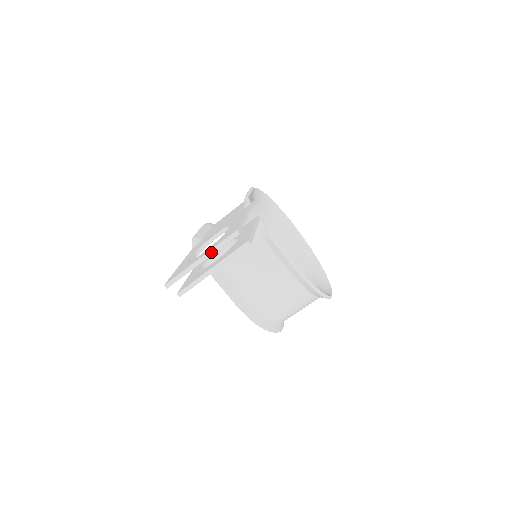
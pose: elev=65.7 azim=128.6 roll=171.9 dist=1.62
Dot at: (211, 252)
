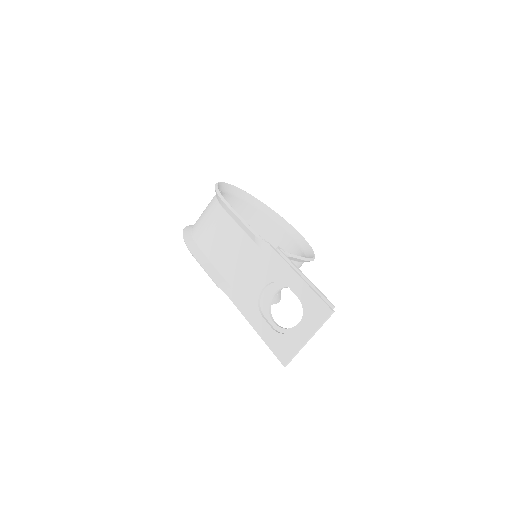
Dot at: occluded
